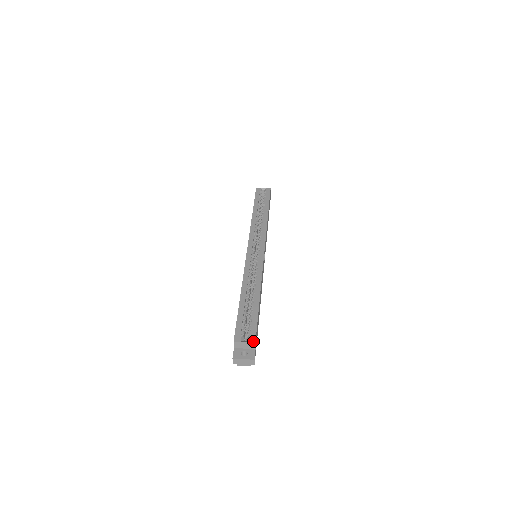
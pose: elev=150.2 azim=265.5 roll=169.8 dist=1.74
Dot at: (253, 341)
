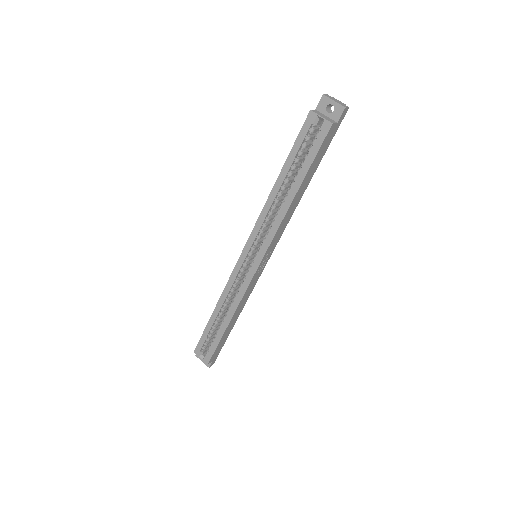
Dot at: (206, 362)
